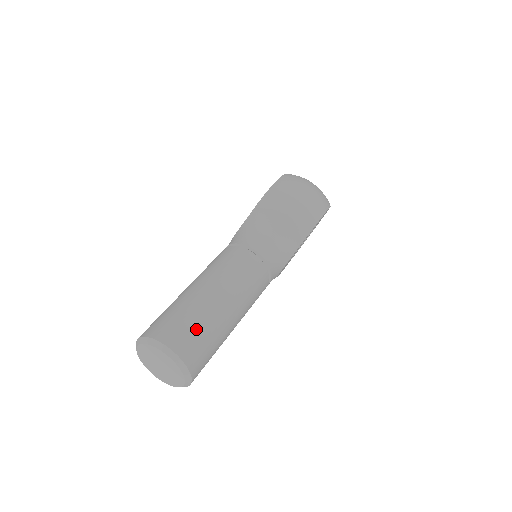
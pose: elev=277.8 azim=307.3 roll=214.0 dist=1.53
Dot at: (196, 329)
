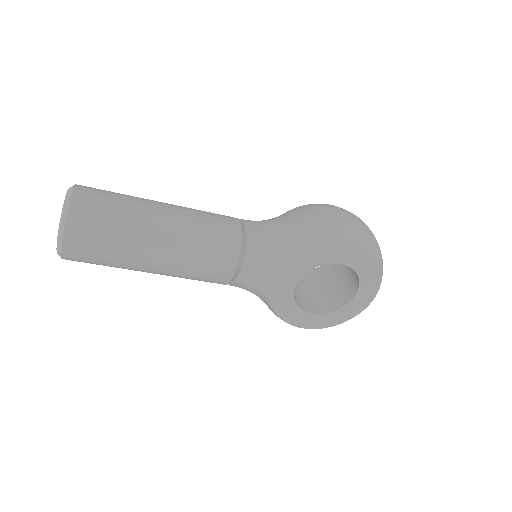
Dot at: (111, 202)
